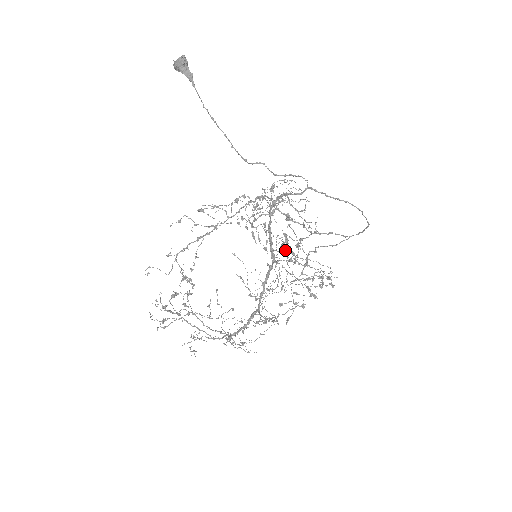
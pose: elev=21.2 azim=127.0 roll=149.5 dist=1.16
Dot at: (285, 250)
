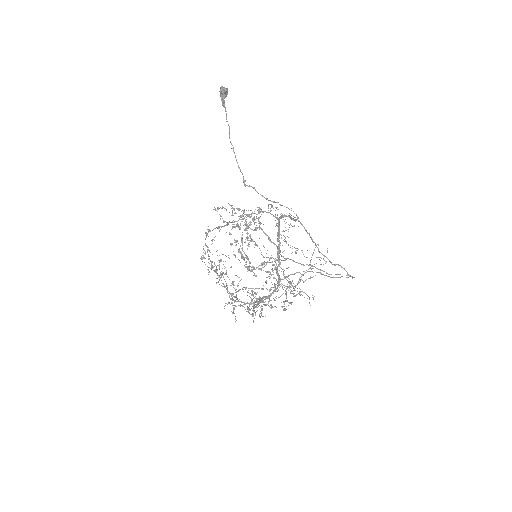
Dot at: occluded
